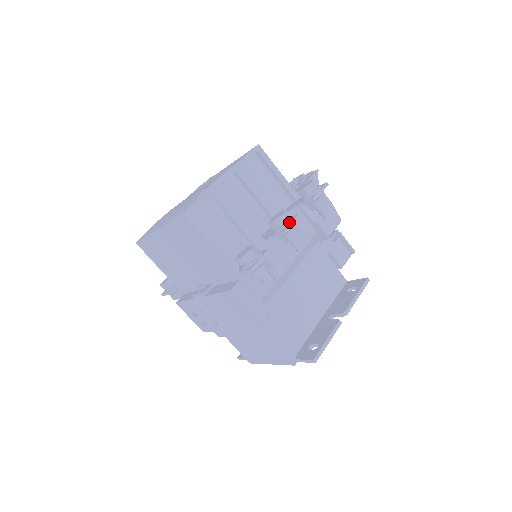
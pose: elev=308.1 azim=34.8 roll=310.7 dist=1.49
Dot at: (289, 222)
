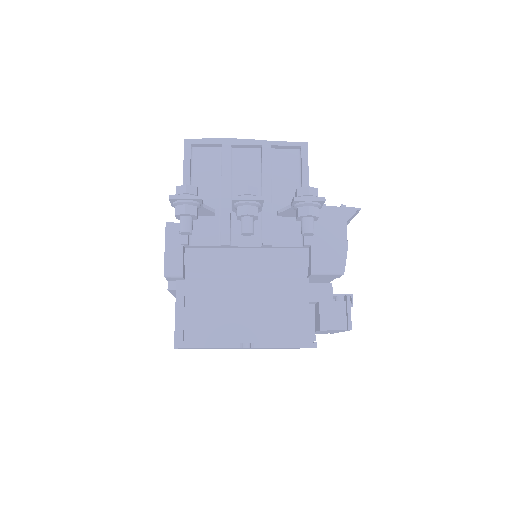
Dot at: (246, 195)
